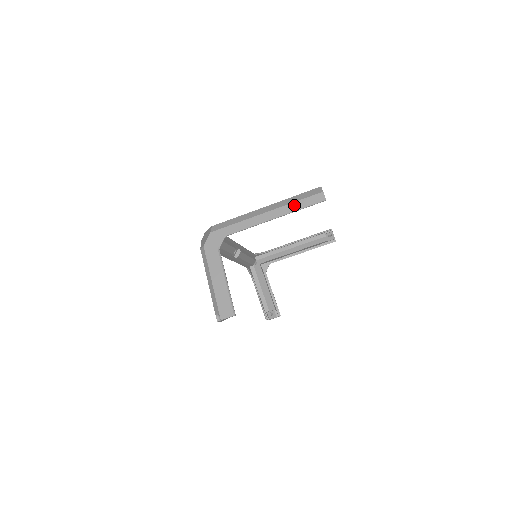
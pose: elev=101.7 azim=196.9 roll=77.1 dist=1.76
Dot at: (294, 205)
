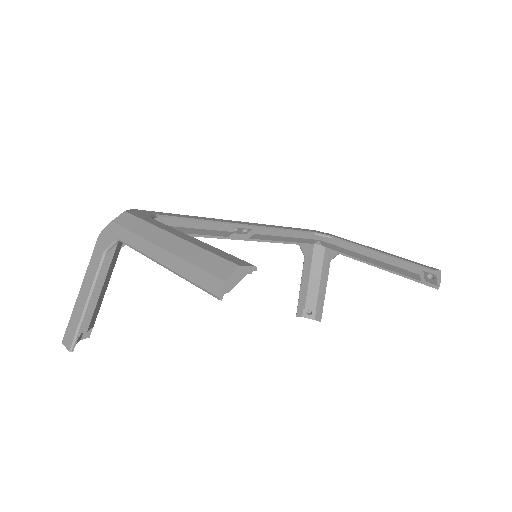
Dot at: (185, 267)
